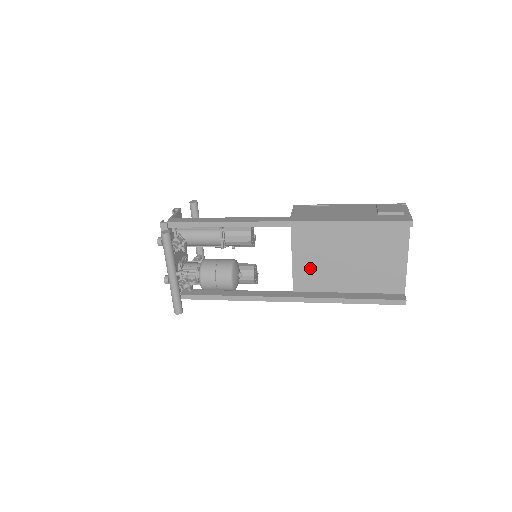
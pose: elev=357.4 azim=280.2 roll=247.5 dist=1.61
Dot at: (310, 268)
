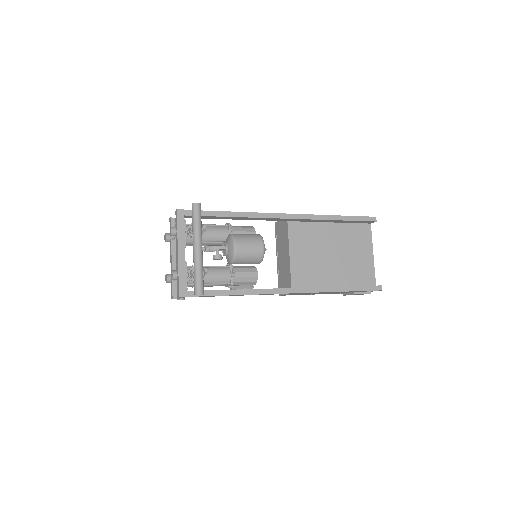
Dot at: (304, 264)
